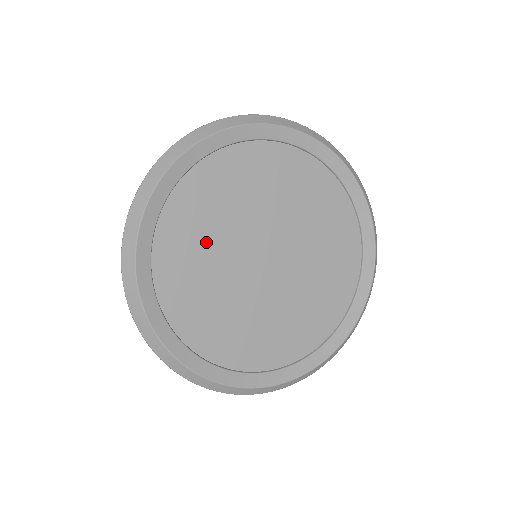
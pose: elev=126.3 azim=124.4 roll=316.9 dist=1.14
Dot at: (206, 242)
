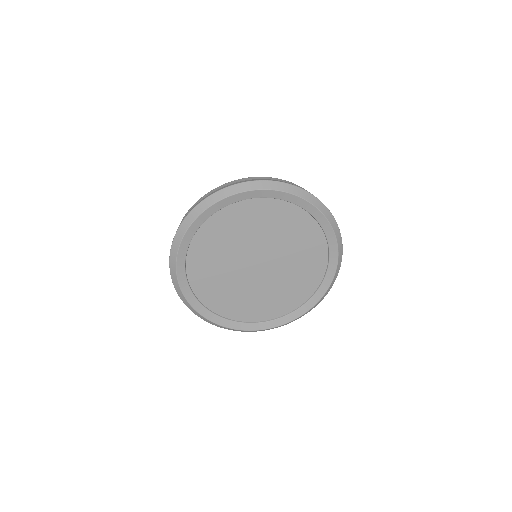
Dot at: (219, 254)
